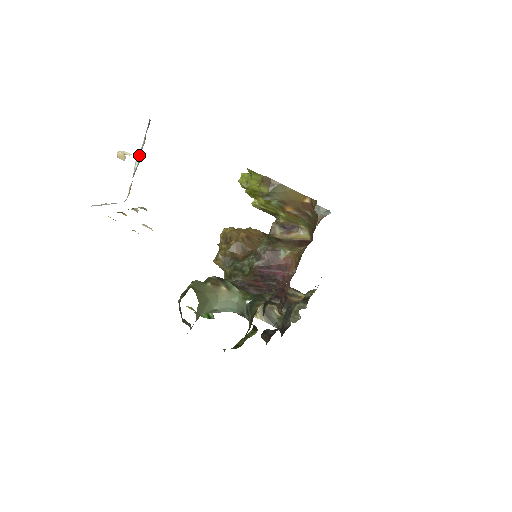
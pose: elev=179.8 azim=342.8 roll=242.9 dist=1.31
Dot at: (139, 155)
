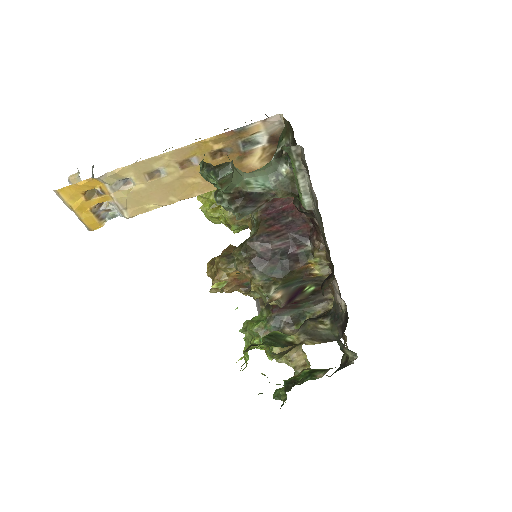
Dot at: occluded
